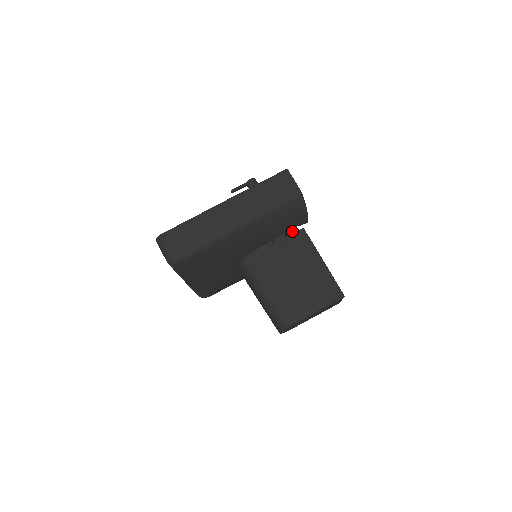
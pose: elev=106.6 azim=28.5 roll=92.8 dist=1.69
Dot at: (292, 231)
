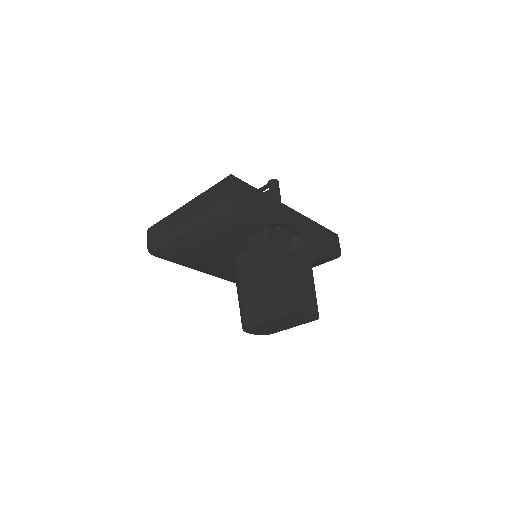
Dot at: (300, 235)
